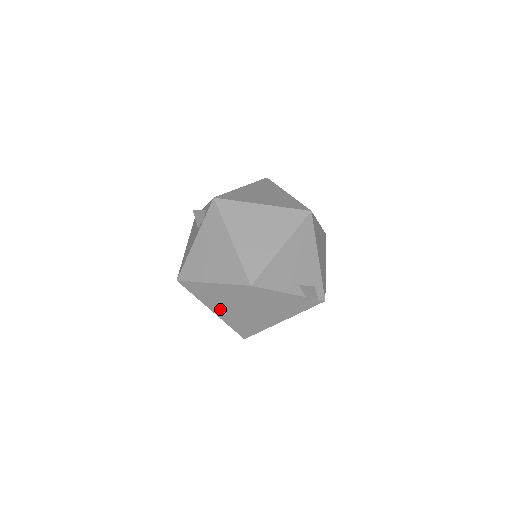
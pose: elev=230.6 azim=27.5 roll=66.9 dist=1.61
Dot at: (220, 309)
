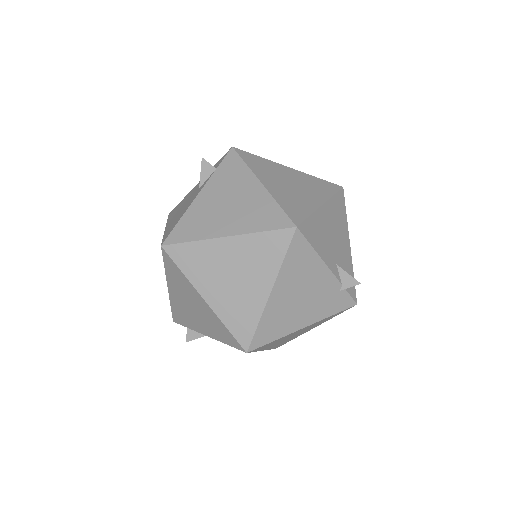
Dot at: (223, 292)
